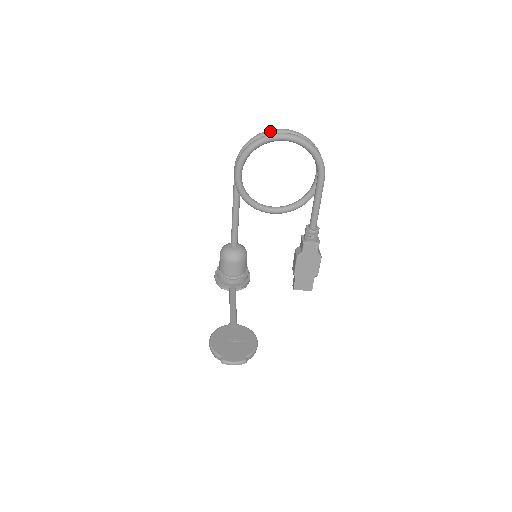
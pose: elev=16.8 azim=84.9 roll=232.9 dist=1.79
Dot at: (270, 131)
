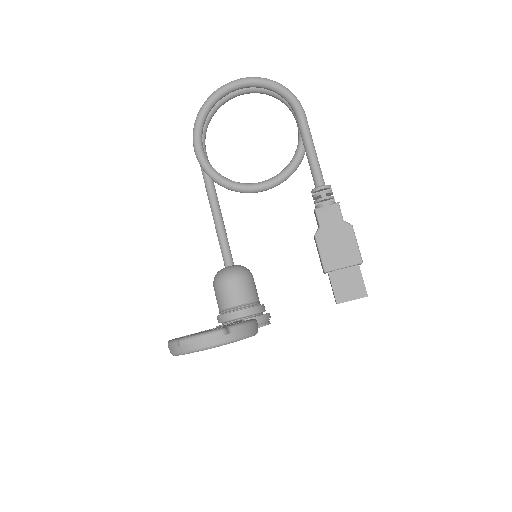
Dot at: occluded
